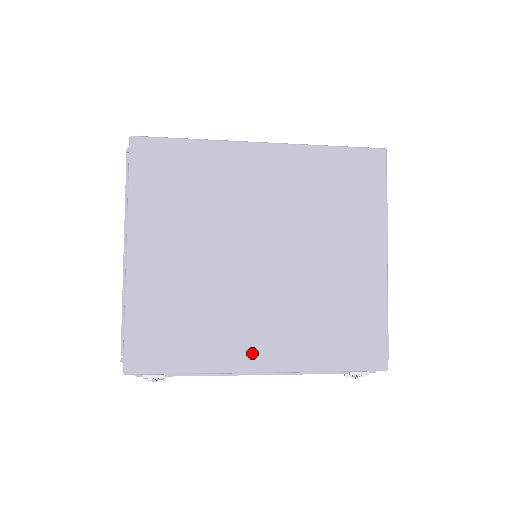
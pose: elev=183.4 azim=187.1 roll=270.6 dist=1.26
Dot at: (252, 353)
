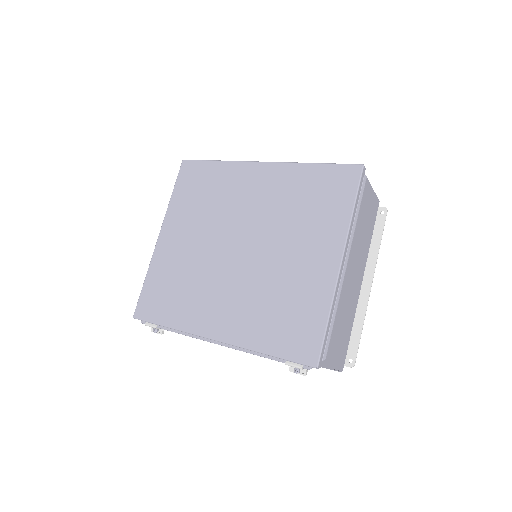
Dot at: (212, 322)
